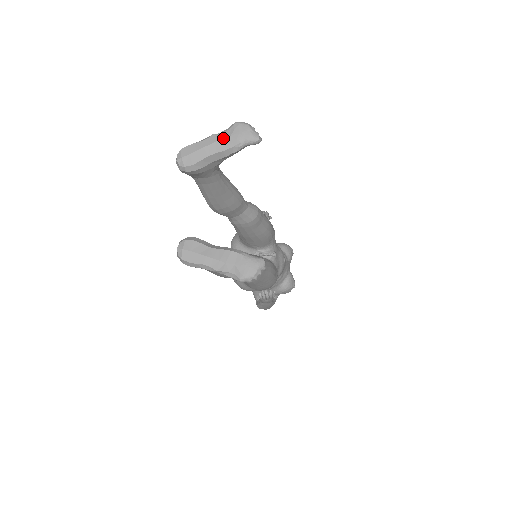
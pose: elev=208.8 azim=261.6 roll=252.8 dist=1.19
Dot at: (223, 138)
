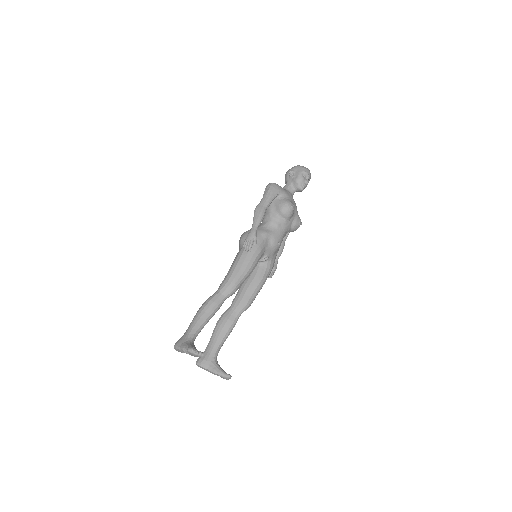
Dot at: occluded
